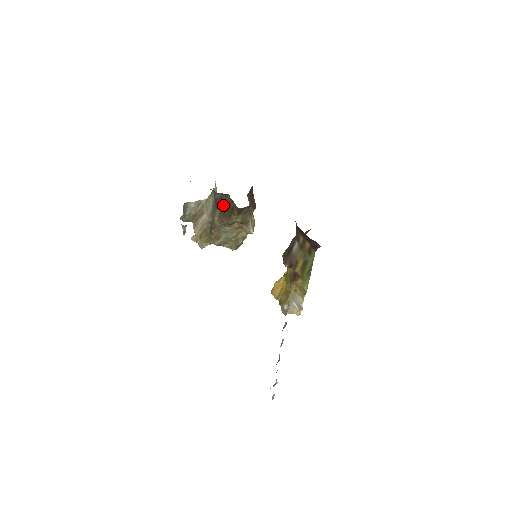
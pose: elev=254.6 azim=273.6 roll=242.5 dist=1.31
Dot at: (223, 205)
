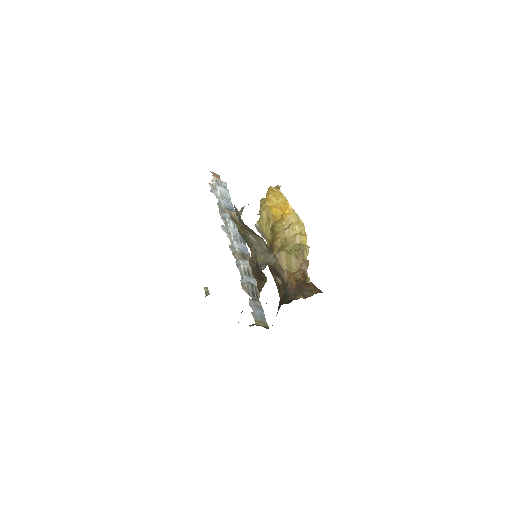
Dot at: (259, 271)
